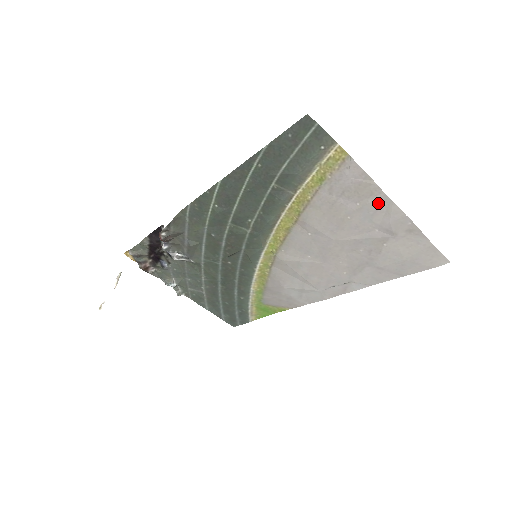
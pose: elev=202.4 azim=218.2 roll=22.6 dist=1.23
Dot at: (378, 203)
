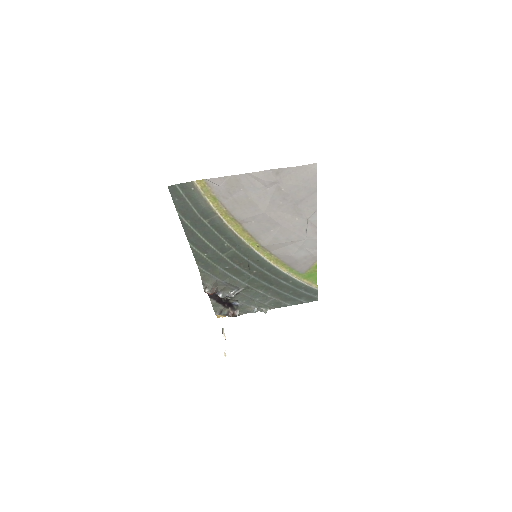
Dot at: (246, 180)
